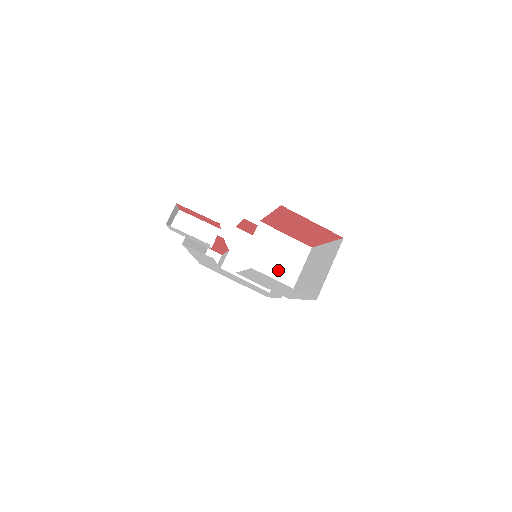
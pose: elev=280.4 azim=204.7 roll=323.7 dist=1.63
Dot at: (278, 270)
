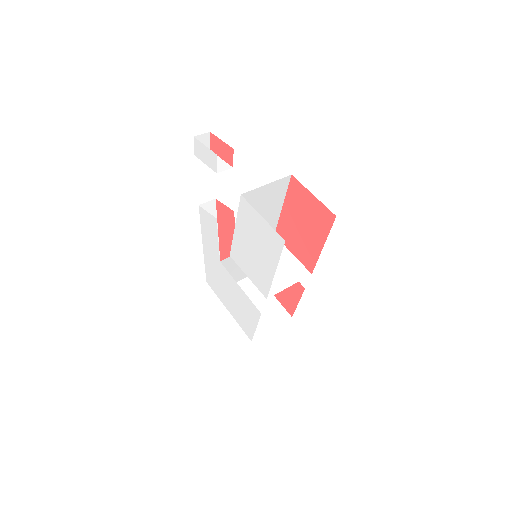
Dot at: occluded
